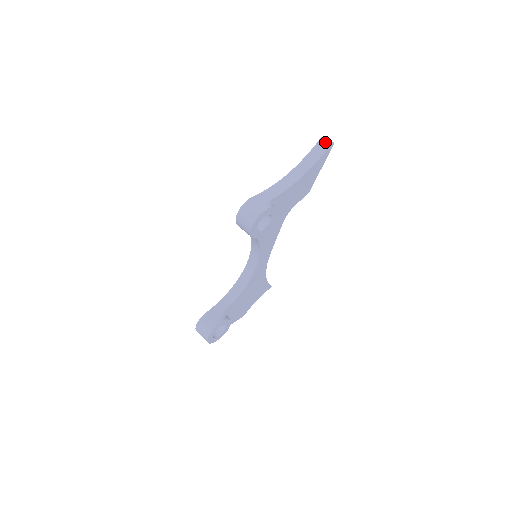
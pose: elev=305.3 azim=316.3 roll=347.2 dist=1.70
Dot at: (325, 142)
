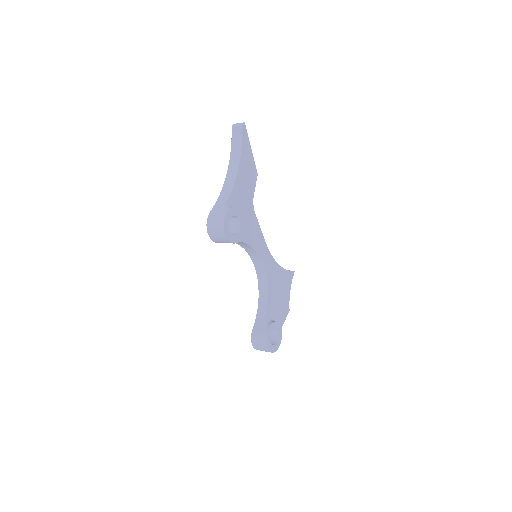
Dot at: (237, 127)
